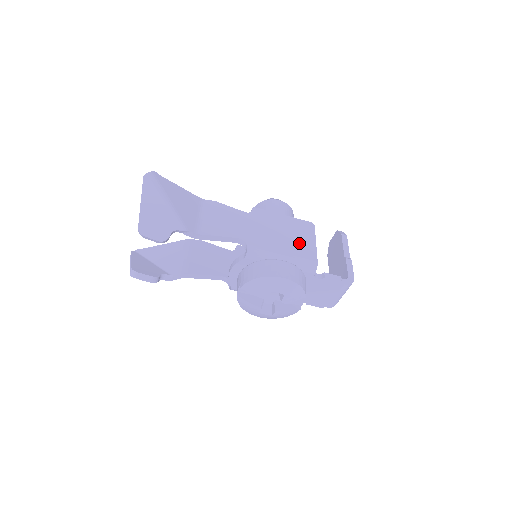
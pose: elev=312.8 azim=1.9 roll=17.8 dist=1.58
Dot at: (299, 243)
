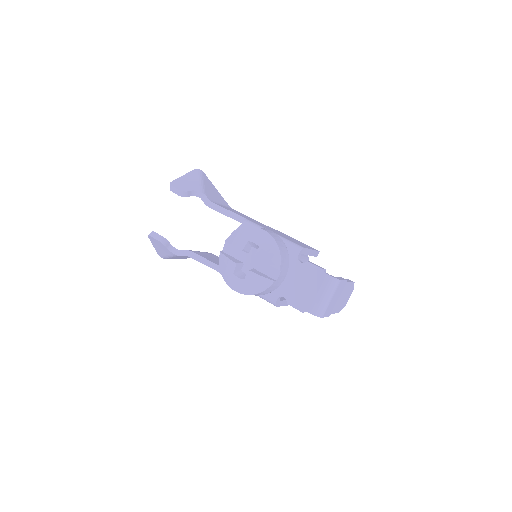
Dot at: (295, 241)
